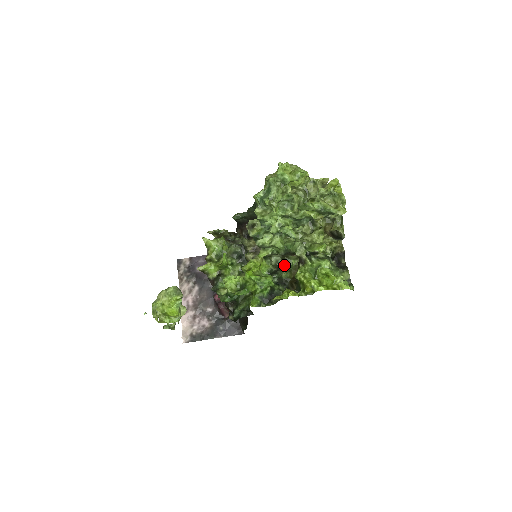
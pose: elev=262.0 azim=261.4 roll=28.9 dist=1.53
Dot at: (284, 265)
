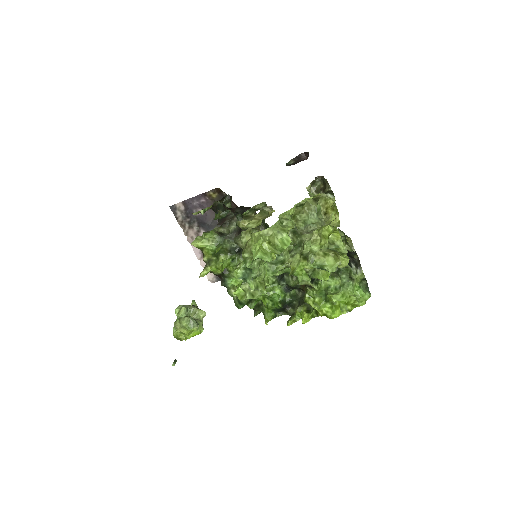
Dot at: occluded
